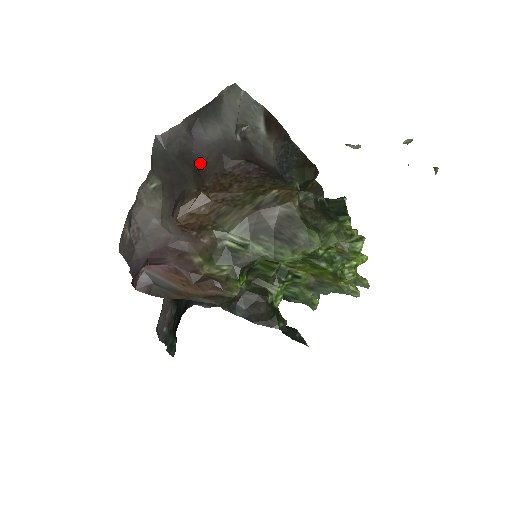
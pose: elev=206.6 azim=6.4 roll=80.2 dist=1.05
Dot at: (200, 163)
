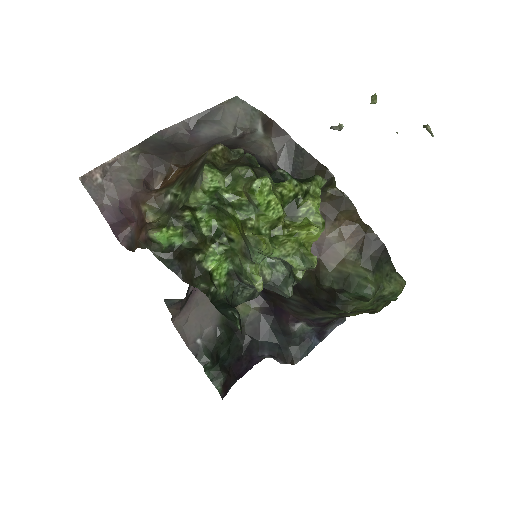
Dot at: (188, 150)
